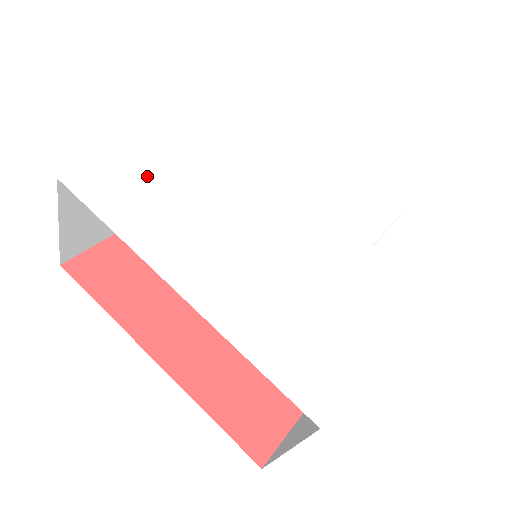
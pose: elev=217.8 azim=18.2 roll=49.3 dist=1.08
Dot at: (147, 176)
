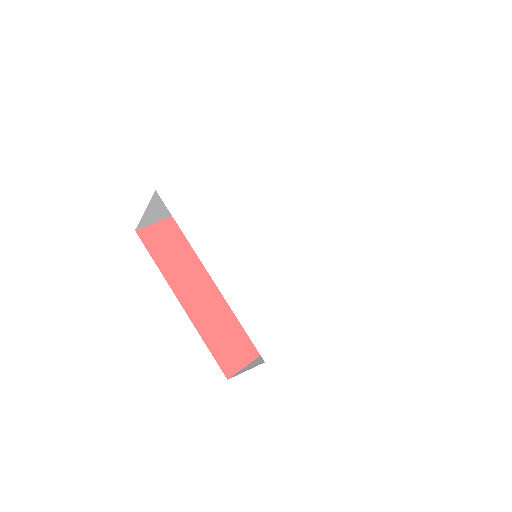
Dot at: (205, 198)
